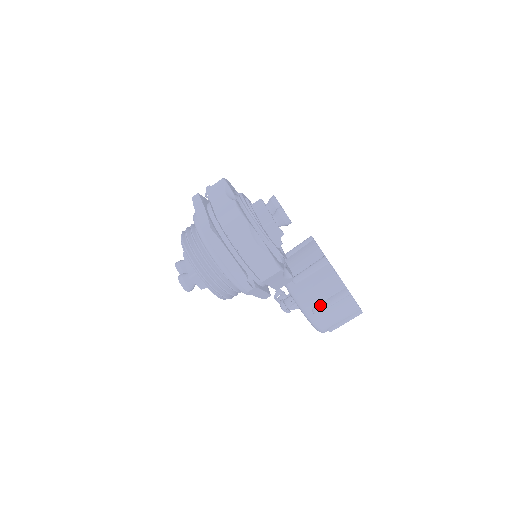
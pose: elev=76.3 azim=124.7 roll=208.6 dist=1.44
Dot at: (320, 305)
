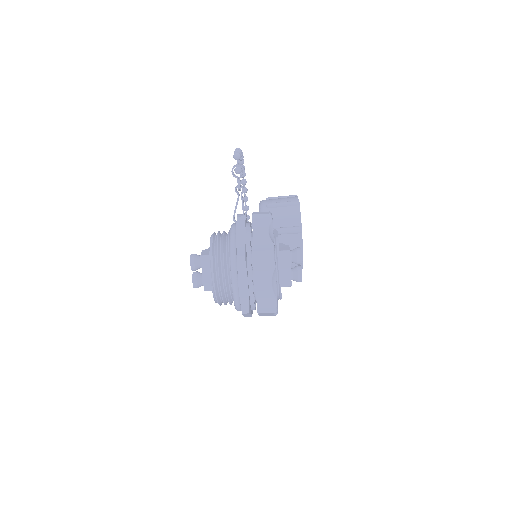
Dot at: occluded
